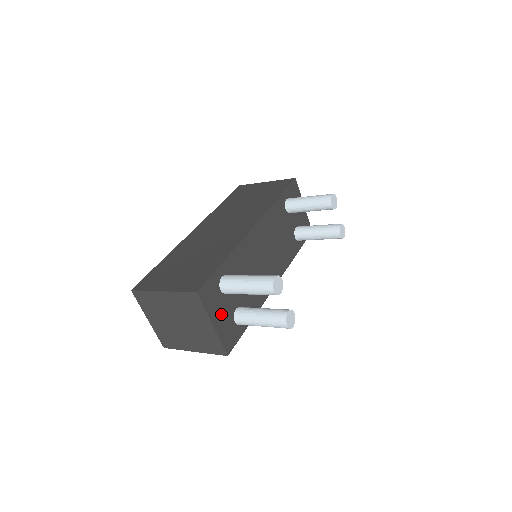
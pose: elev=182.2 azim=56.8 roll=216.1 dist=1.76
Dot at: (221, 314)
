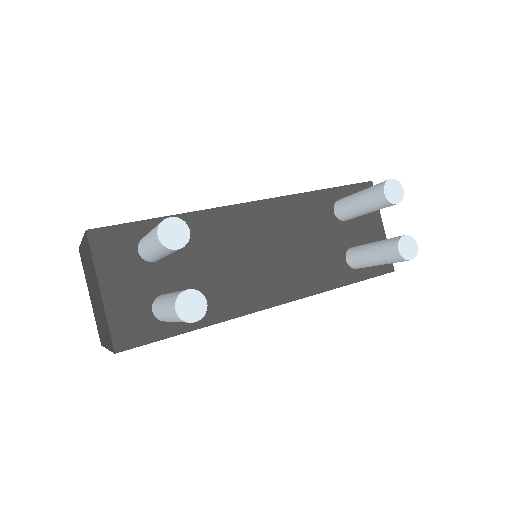
Dot at: (126, 285)
